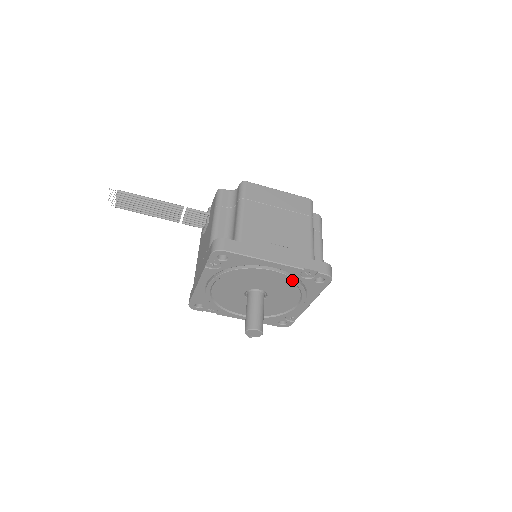
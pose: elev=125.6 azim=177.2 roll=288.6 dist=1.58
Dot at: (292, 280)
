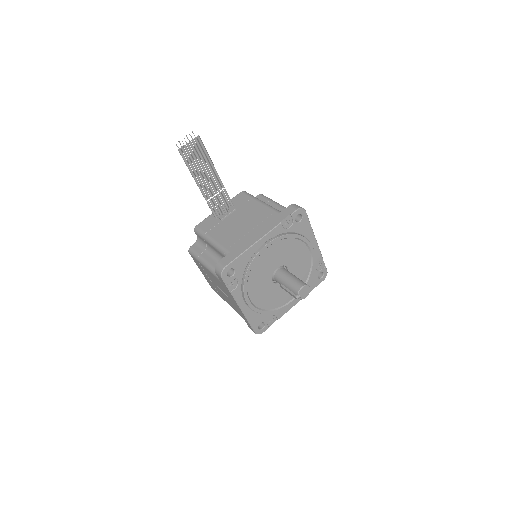
Dot at: (313, 265)
